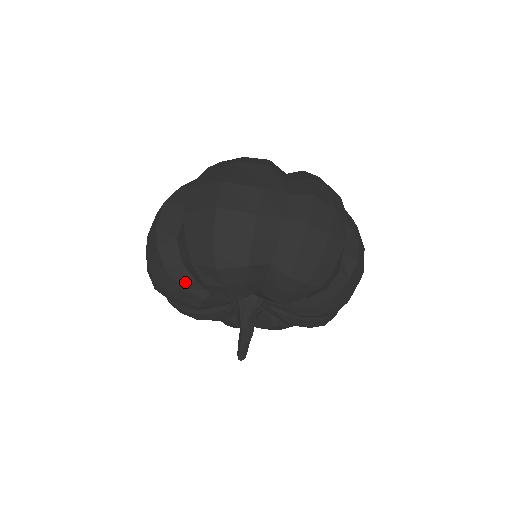
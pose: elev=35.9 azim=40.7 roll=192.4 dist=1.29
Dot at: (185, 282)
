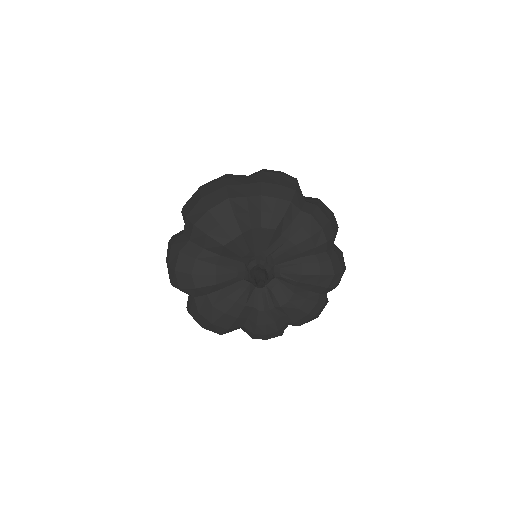
Dot at: (196, 253)
